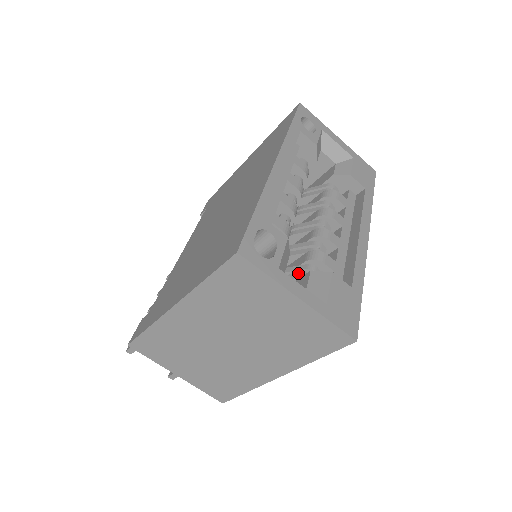
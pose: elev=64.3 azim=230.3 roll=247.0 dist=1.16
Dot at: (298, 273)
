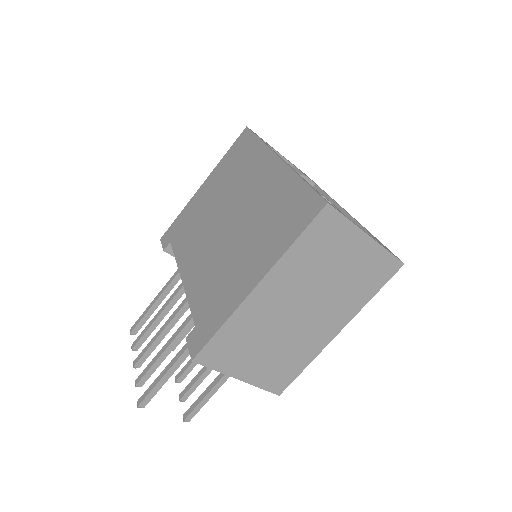
Dot at: occluded
